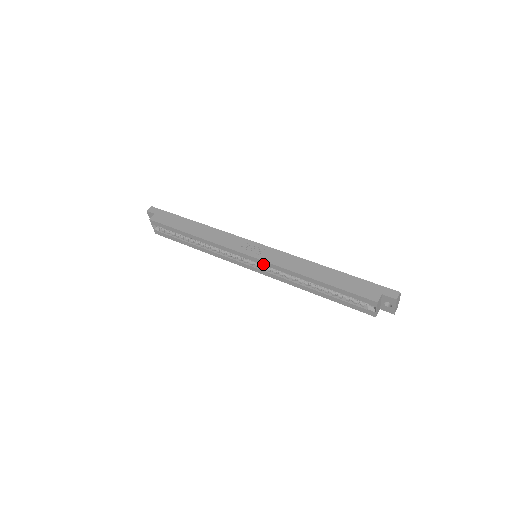
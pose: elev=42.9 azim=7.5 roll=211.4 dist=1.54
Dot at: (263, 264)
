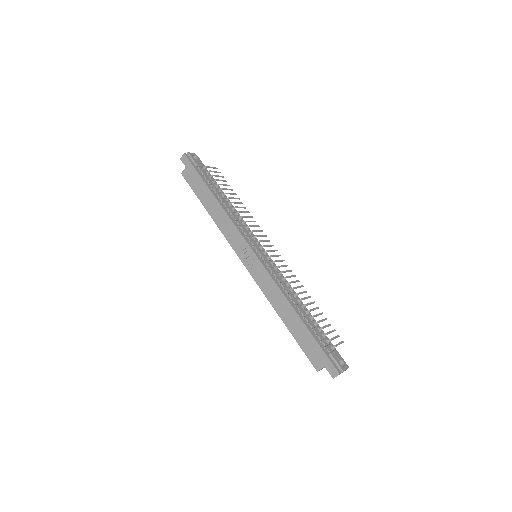
Dot at: occluded
